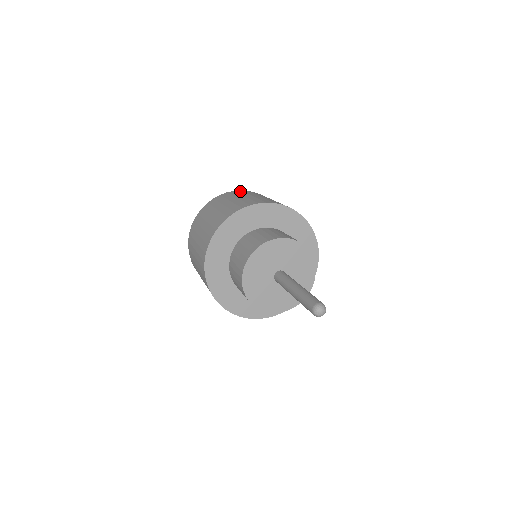
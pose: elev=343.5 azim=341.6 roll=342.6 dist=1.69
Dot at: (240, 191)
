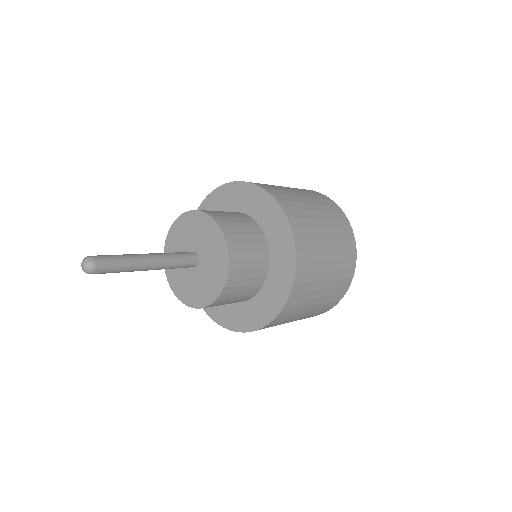
Dot at: occluded
